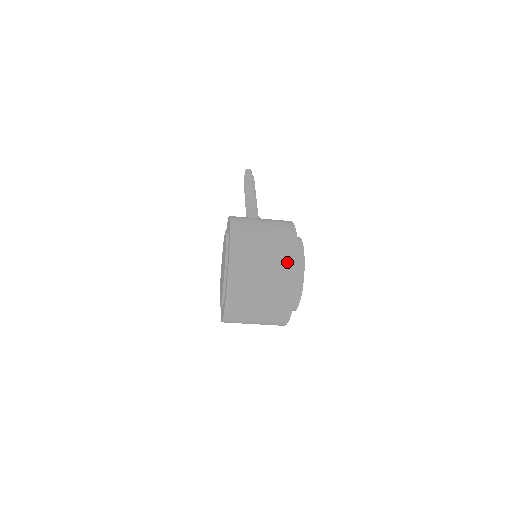
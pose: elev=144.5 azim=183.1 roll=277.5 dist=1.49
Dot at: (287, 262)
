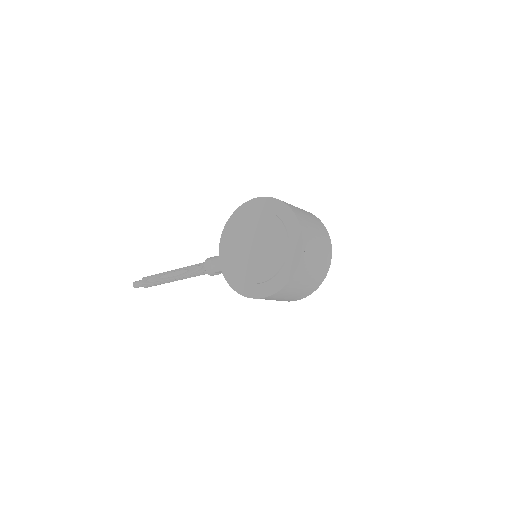
Dot at: occluded
